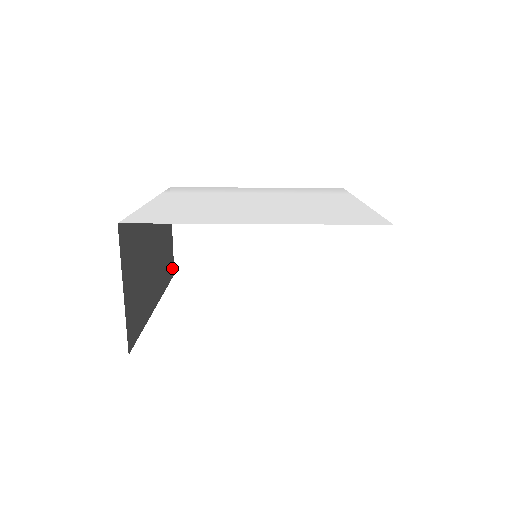
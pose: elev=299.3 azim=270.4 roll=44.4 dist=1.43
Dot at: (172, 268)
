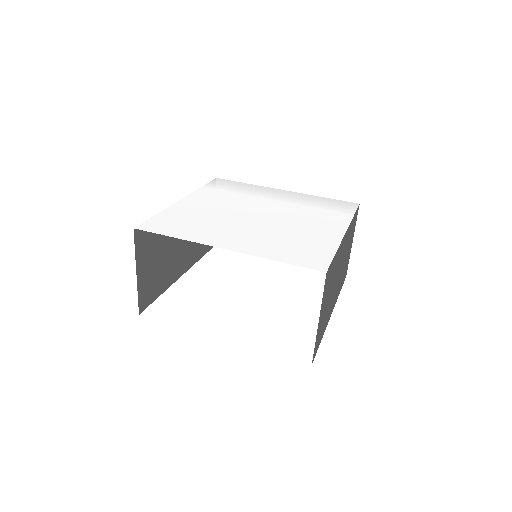
Dot at: occluded
